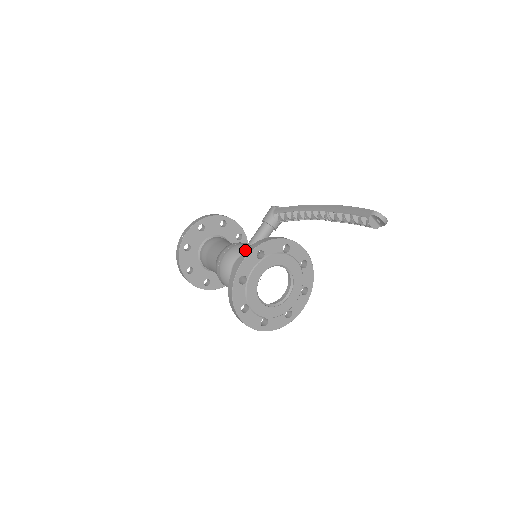
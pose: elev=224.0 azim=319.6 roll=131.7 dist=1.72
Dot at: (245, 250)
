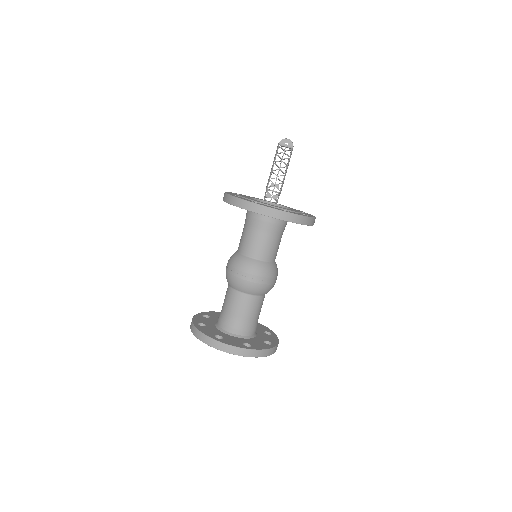
Dot at: occluded
